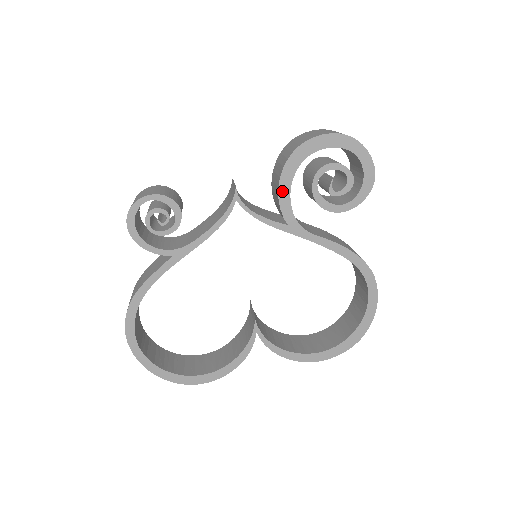
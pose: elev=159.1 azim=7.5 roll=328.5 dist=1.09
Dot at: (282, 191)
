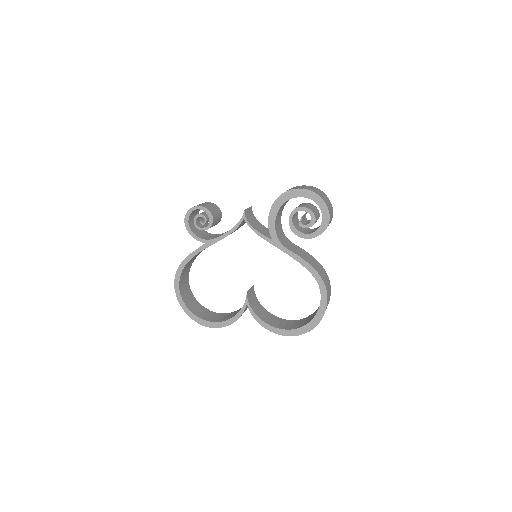
Dot at: (271, 218)
